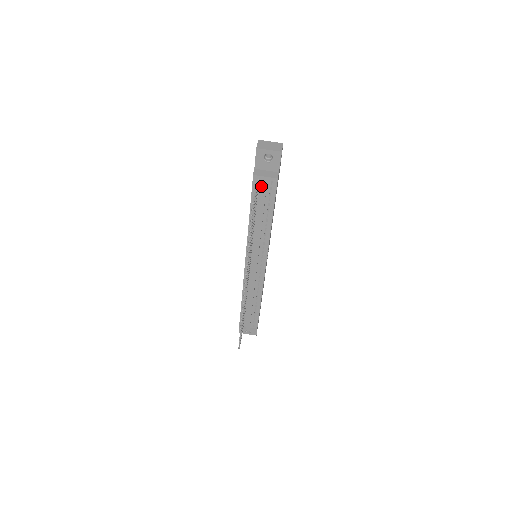
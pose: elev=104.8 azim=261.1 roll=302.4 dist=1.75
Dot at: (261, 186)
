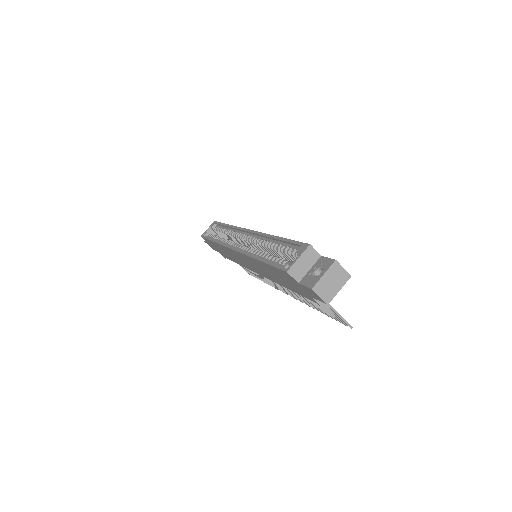
Dot at: occluded
